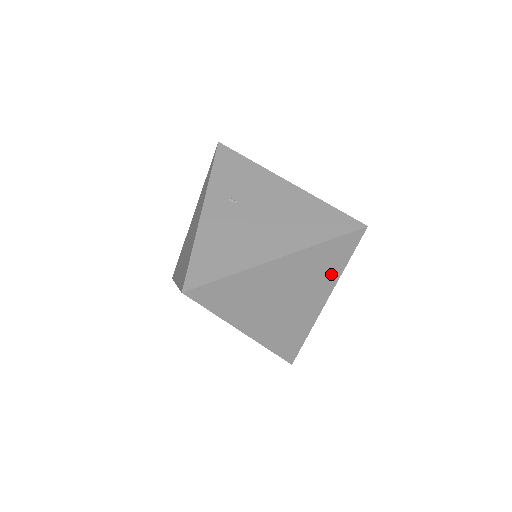
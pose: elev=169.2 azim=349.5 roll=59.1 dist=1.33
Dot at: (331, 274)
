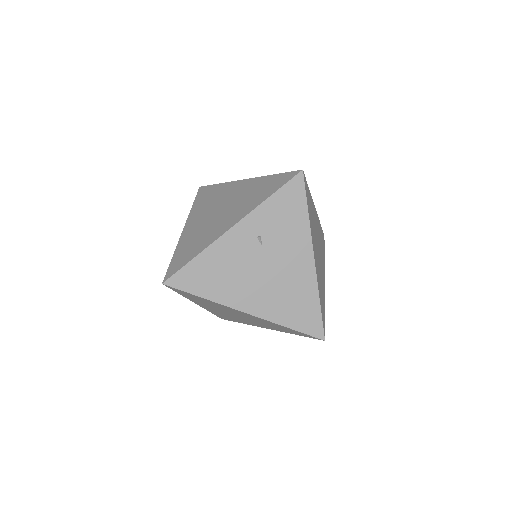
Dot at: (280, 329)
